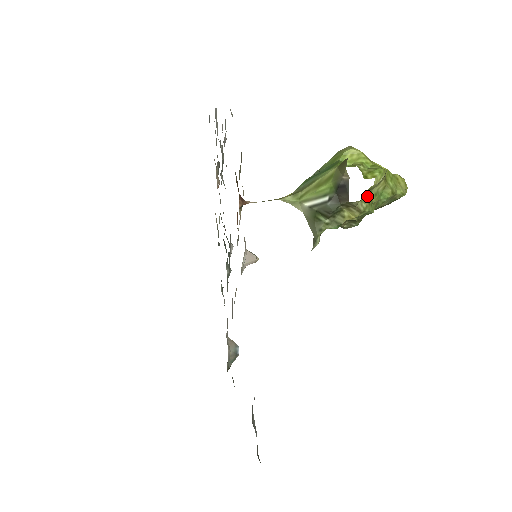
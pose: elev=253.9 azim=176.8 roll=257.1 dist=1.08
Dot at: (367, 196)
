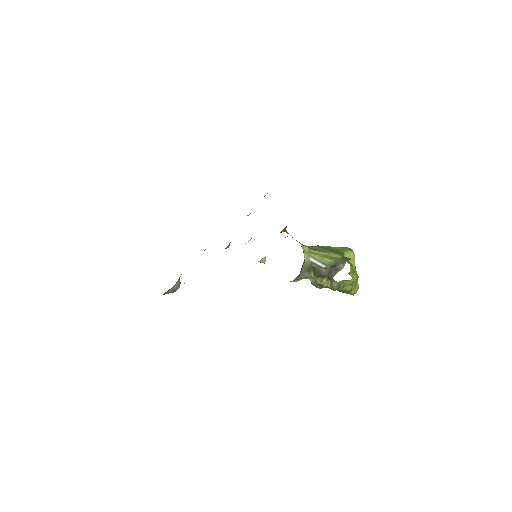
Dot at: (341, 282)
